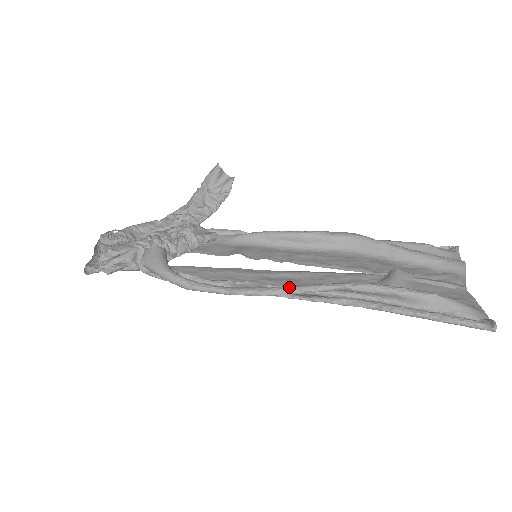
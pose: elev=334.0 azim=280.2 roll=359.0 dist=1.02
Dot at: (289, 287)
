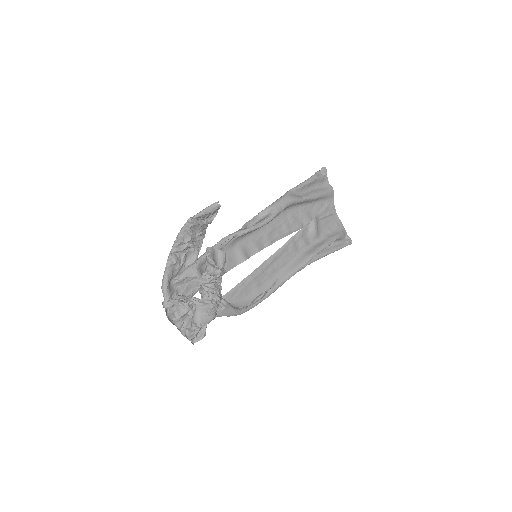
Dot at: (290, 277)
